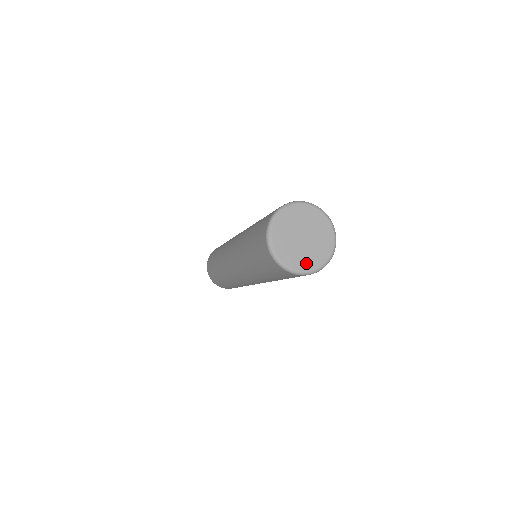
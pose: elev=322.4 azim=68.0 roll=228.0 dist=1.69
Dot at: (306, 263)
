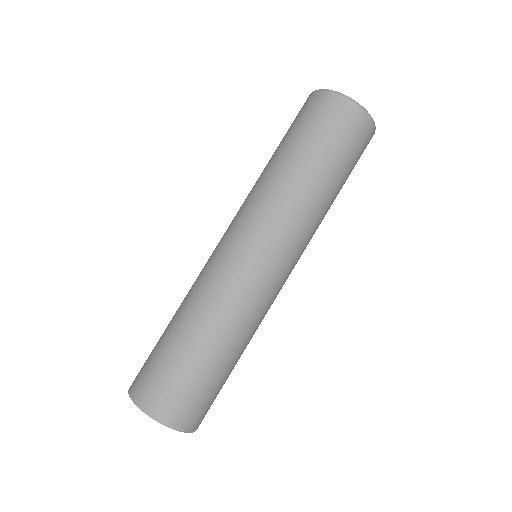
Dot at: occluded
